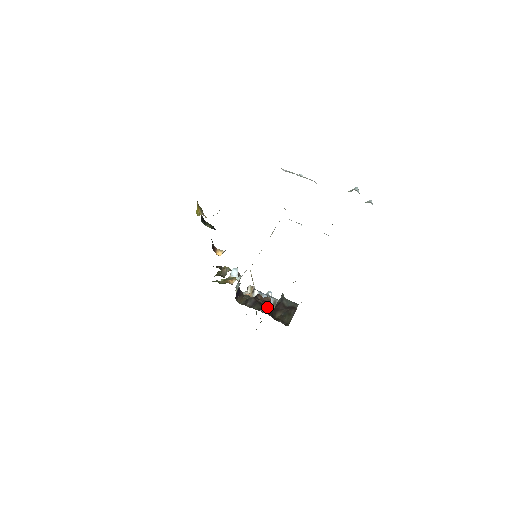
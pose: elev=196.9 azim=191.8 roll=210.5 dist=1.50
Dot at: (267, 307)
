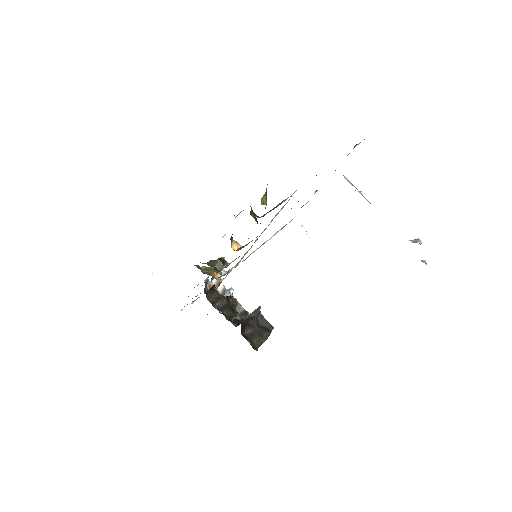
Dot at: (241, 319)
